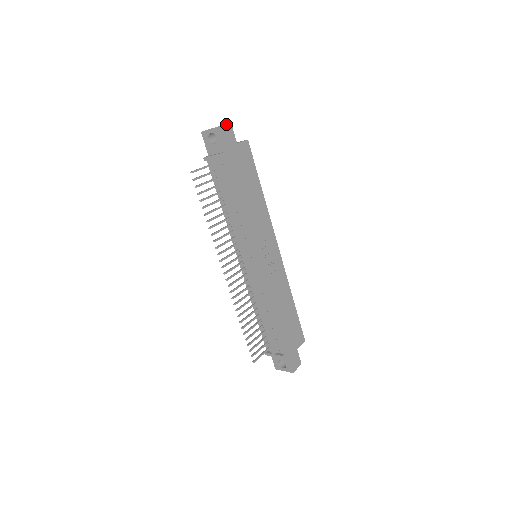
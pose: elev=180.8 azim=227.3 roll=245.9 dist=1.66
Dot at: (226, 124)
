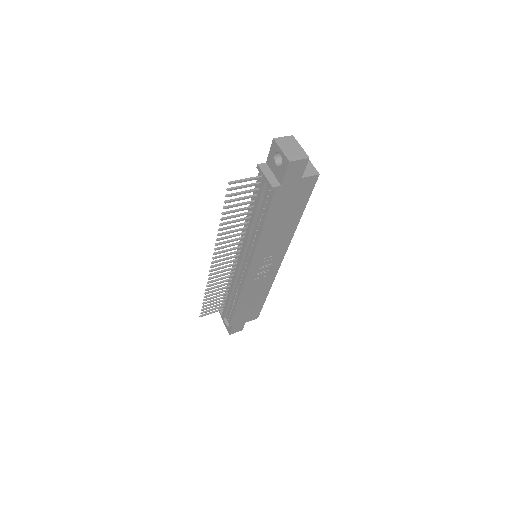
Dot at: (302, 159)
